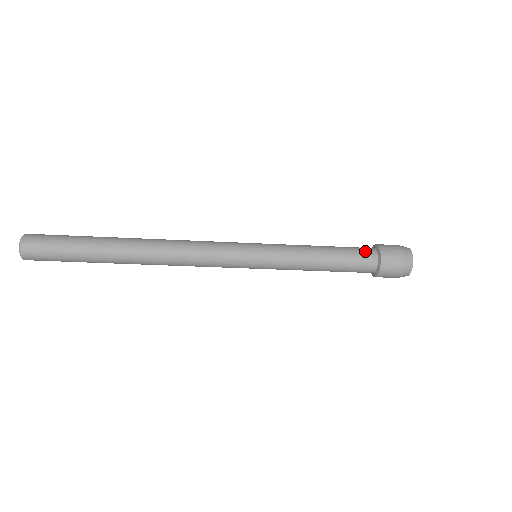
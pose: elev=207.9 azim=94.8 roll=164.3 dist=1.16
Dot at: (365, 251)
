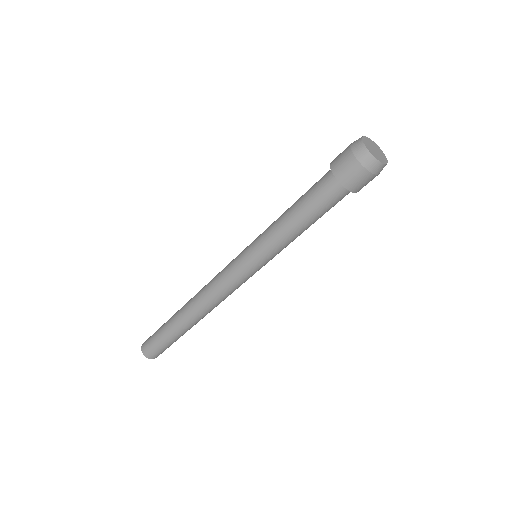
Dot at: occluded
